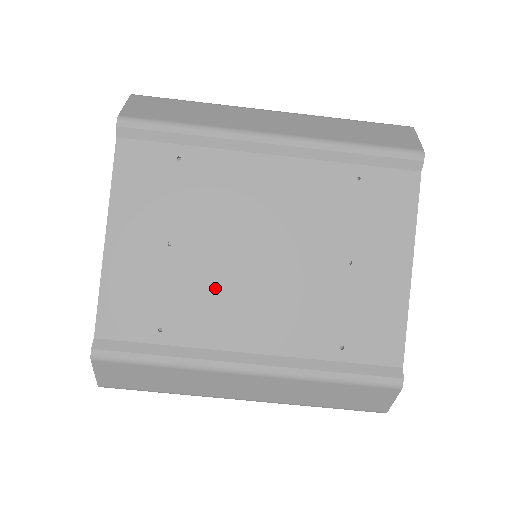
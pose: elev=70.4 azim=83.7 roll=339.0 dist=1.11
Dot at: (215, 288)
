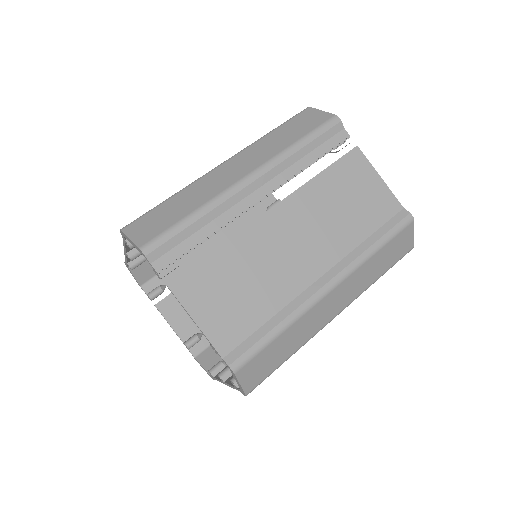
Dot at: occluded
